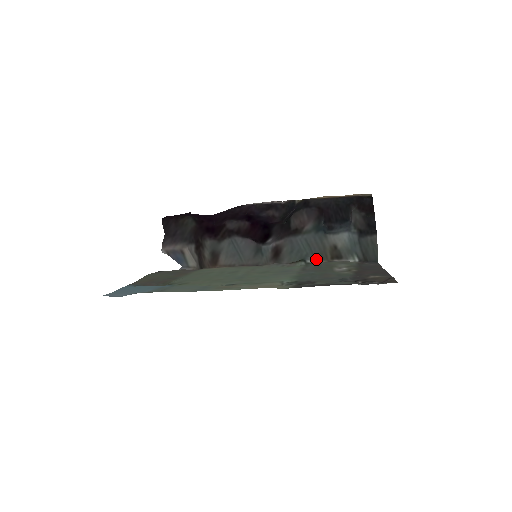
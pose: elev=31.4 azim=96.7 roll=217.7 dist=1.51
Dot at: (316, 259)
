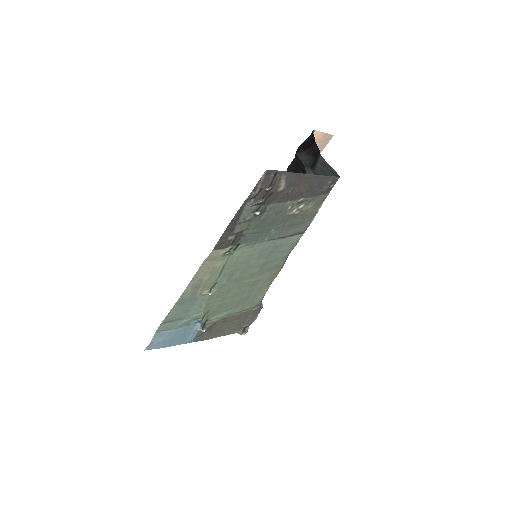
Dot at: occluded
